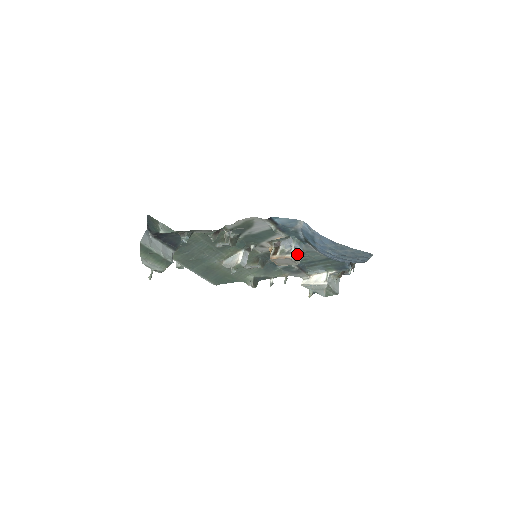
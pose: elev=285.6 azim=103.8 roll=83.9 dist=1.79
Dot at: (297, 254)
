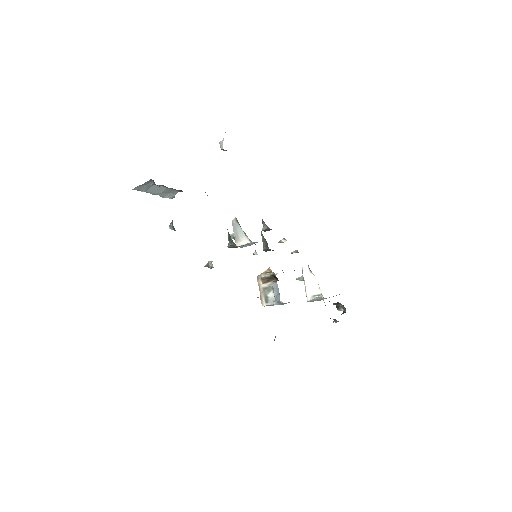
Dot at: occluded
